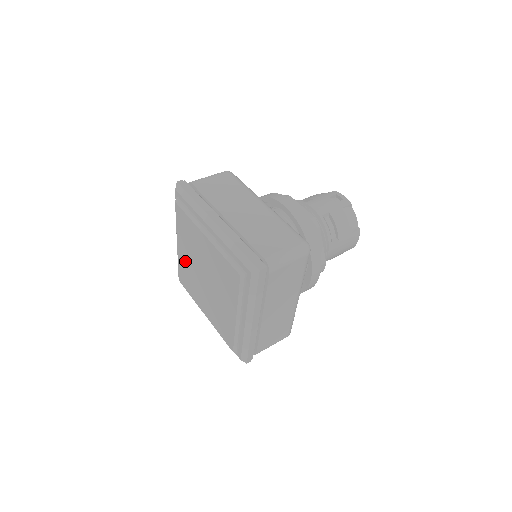
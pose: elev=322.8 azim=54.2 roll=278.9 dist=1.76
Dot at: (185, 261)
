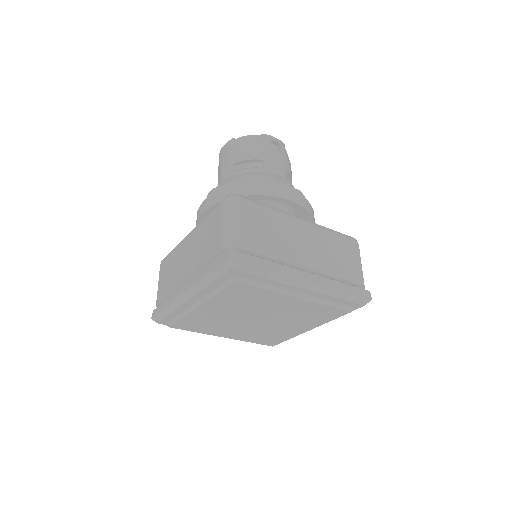
Dot at: (211, 315)
